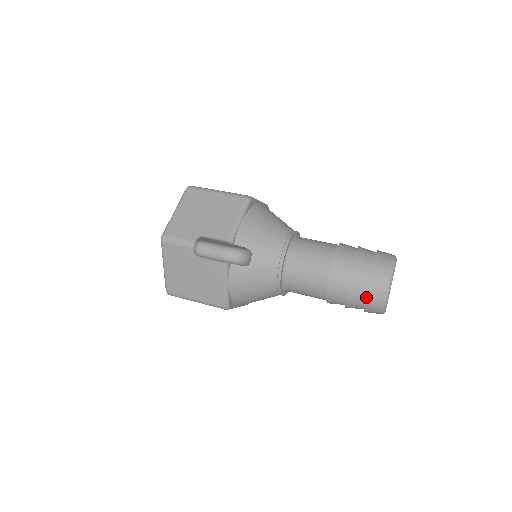
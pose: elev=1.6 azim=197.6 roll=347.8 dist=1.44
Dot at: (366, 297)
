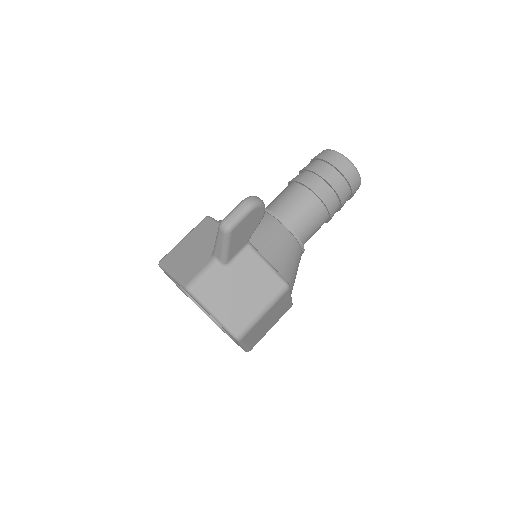
Dot at: (342, 174)
